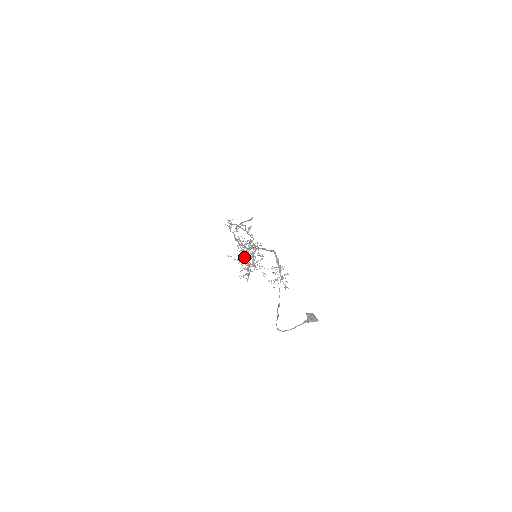
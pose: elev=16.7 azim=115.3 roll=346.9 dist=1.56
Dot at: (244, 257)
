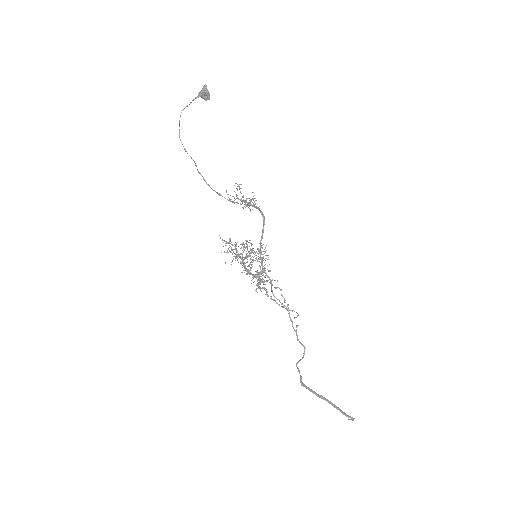
Dot at: (248, 272)
